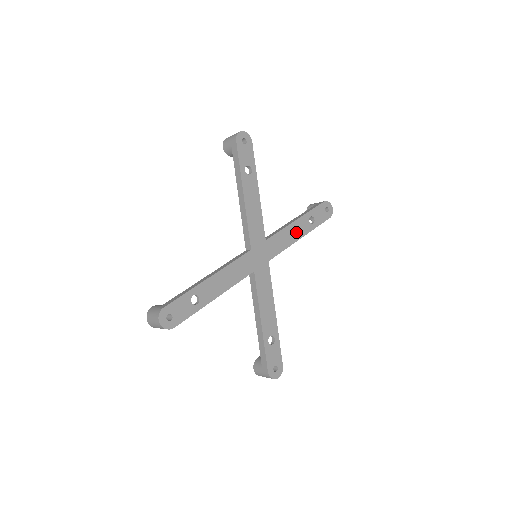
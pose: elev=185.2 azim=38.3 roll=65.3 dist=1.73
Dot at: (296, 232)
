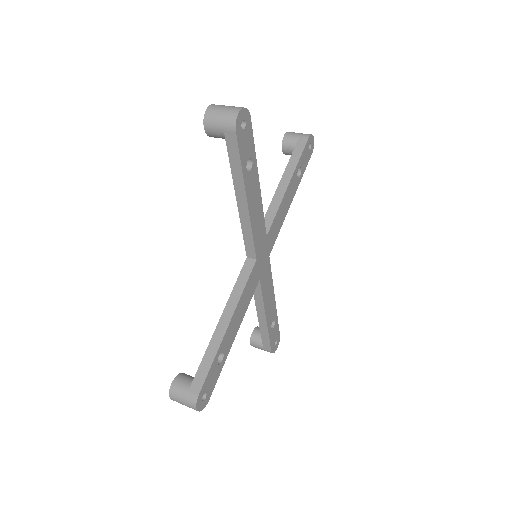
Dot at: (288, 200)
